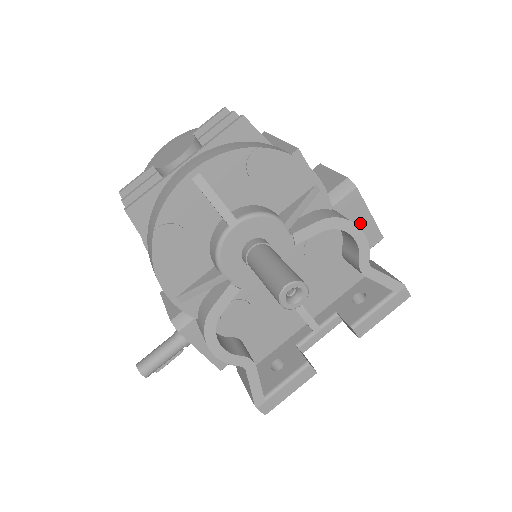
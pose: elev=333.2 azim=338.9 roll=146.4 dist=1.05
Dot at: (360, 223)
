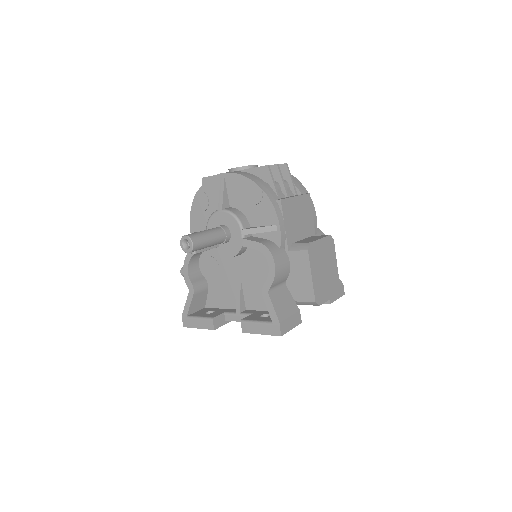
Dot at: (303, 277)
